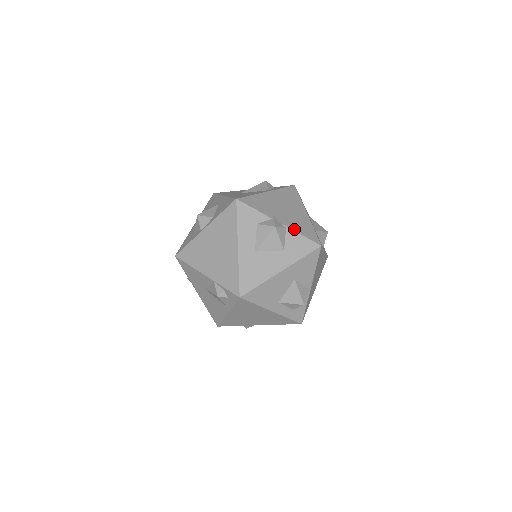
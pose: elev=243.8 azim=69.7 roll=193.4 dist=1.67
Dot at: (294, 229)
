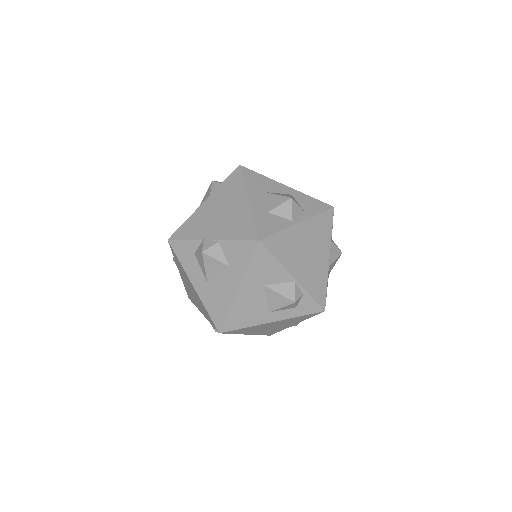
Dot at: (227, 238)
